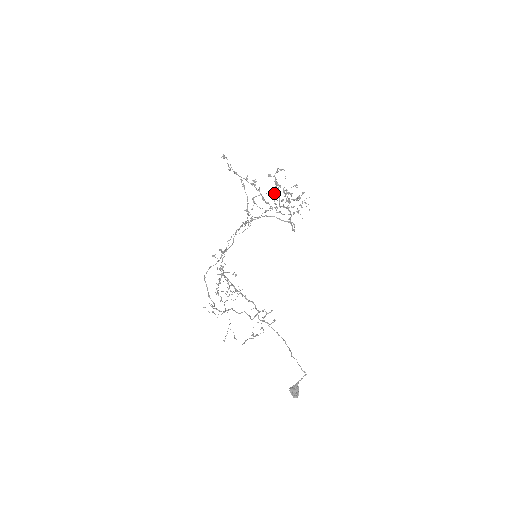
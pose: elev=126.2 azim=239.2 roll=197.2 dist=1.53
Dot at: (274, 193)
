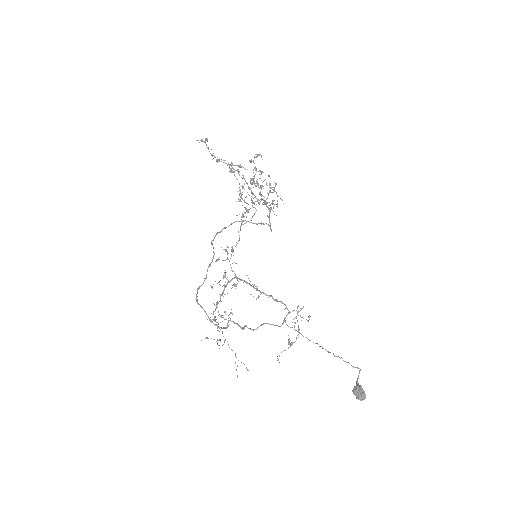
Dot at: (254, 184)
